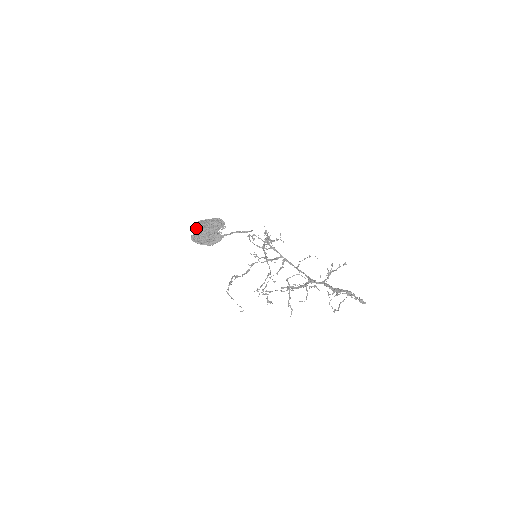
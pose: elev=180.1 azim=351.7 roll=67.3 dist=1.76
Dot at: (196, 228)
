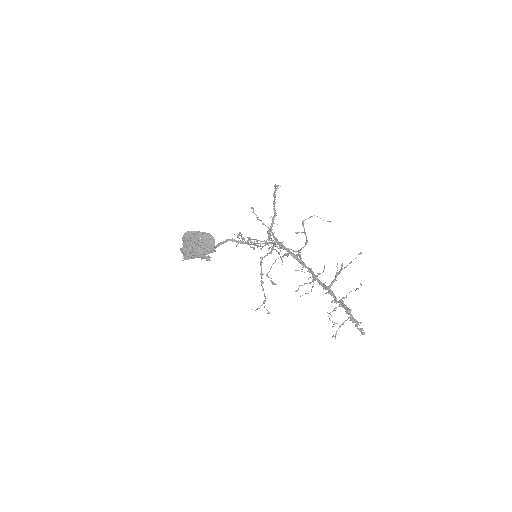
Dot at: (184, 241)
